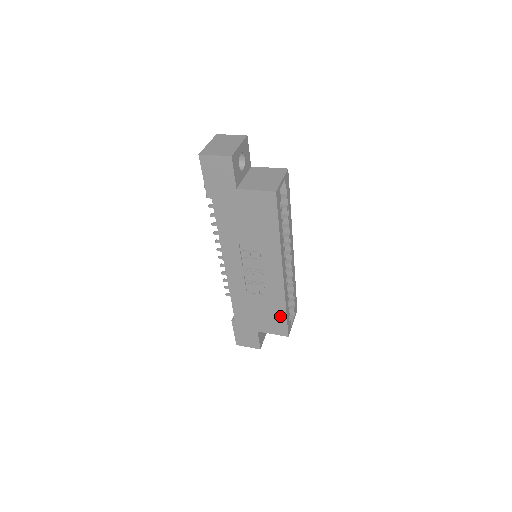
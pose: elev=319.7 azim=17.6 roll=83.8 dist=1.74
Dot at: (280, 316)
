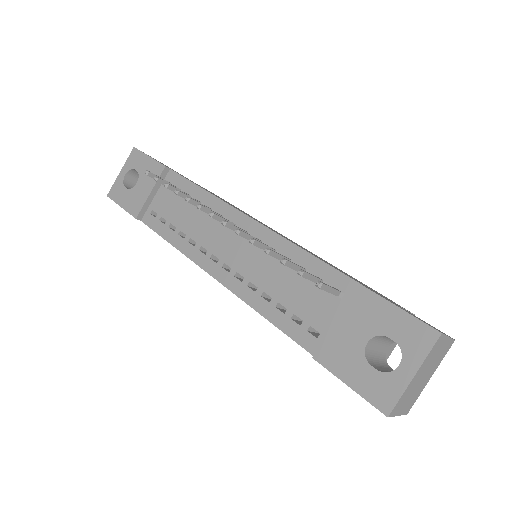
Dot at: occluded
